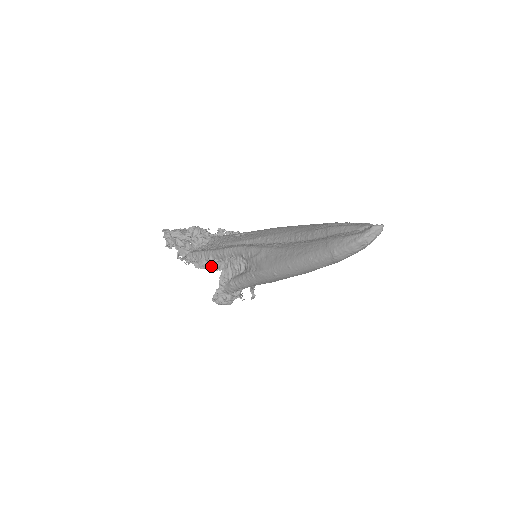
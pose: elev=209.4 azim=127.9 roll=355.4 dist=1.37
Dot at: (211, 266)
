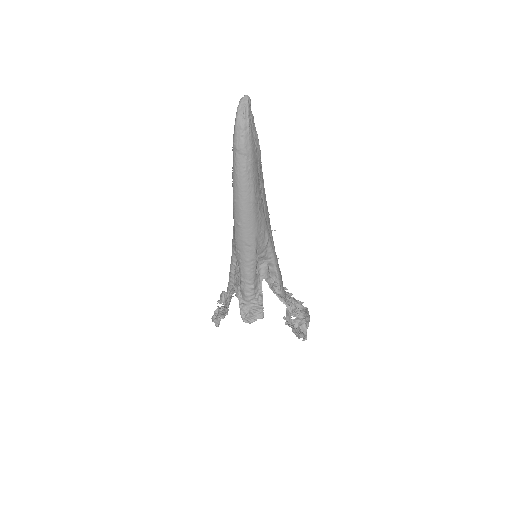
Dot at: (229, 292)
